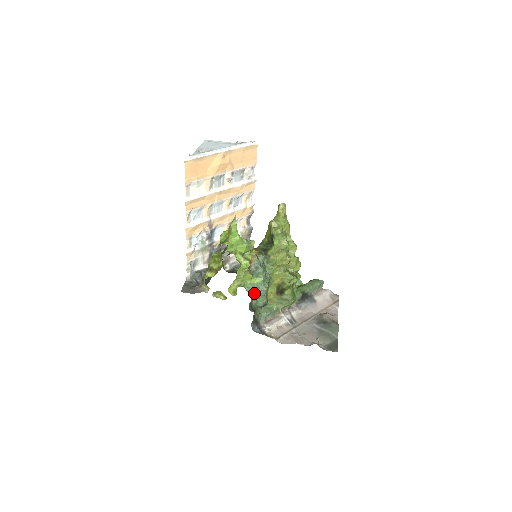
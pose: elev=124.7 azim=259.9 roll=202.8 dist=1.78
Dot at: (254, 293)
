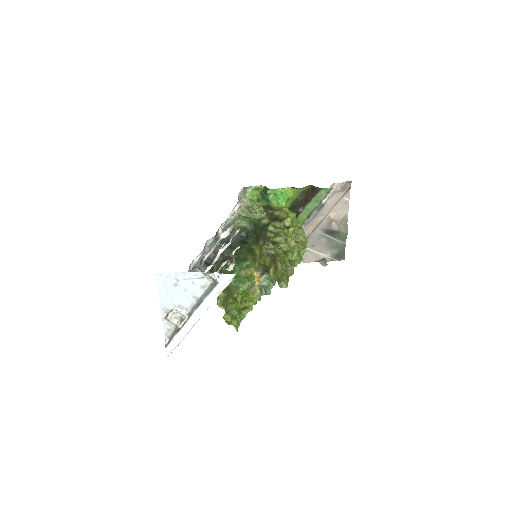
Dot at: occluded
